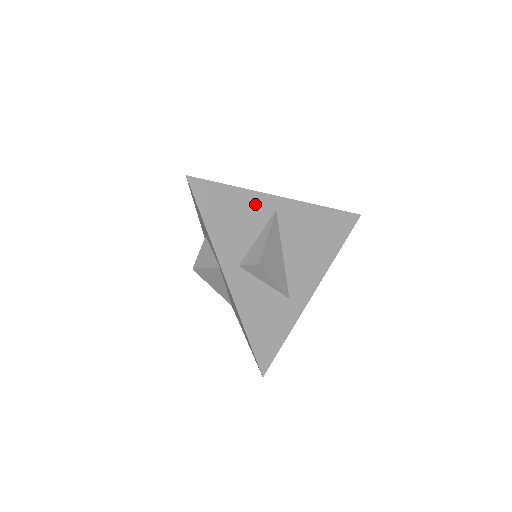
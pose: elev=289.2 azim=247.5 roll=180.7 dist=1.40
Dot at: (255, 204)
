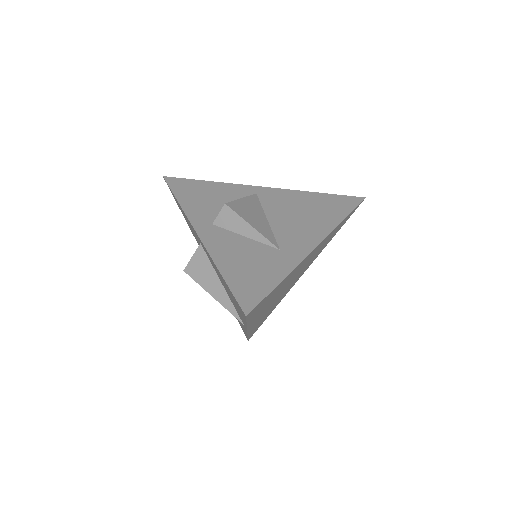
Dot at: (232, 190)
